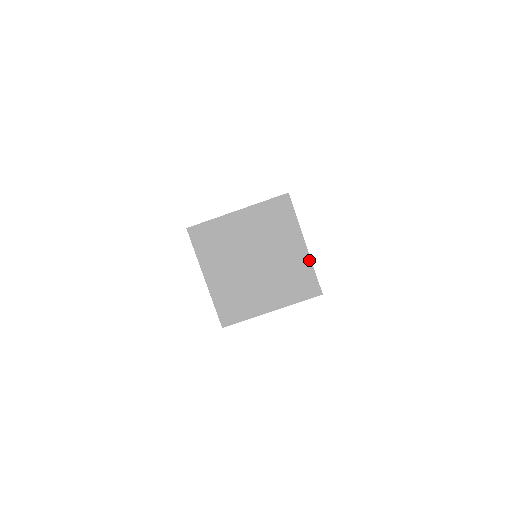
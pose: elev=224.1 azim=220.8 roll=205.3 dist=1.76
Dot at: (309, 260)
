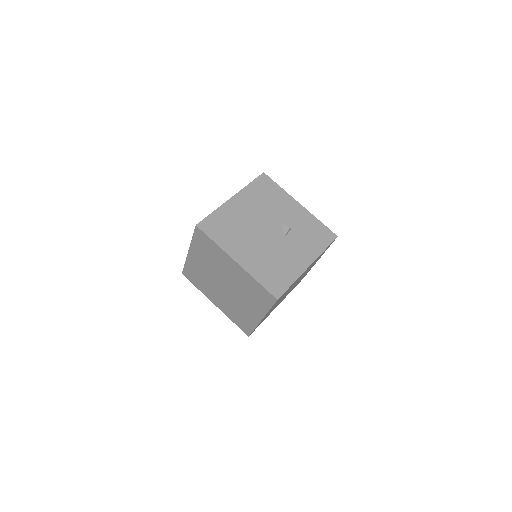
Dot at: (248, 274)
